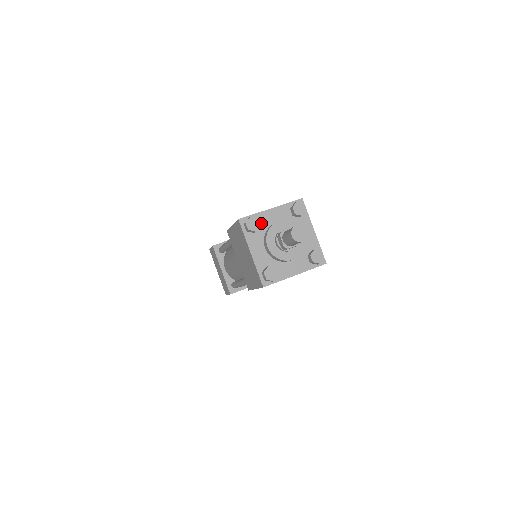
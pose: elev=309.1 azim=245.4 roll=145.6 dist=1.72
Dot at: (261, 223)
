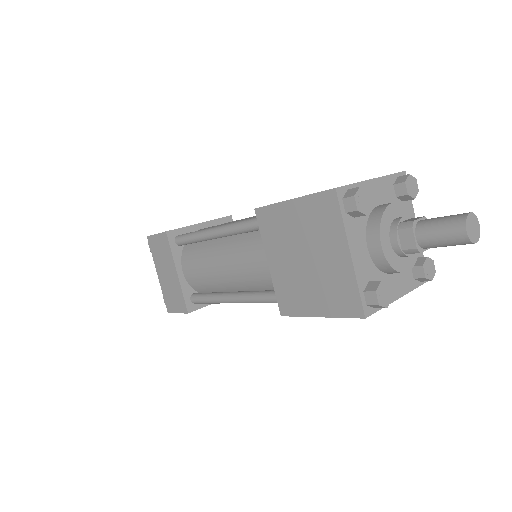
Dot at: occluded
